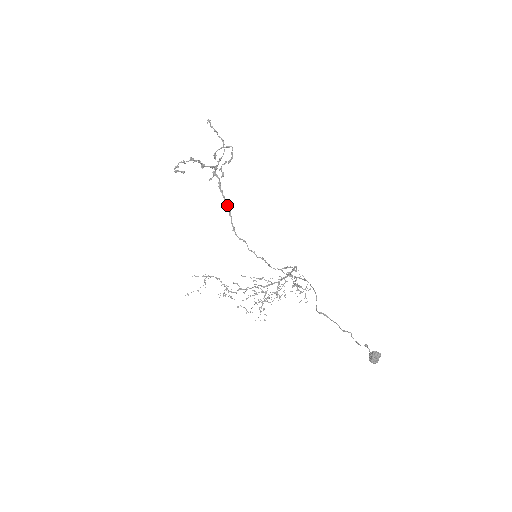
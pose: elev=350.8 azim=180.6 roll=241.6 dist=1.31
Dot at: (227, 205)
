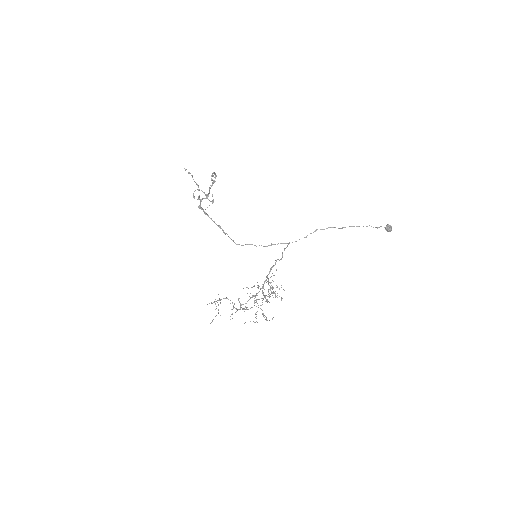
Dot at: (220, 226)
